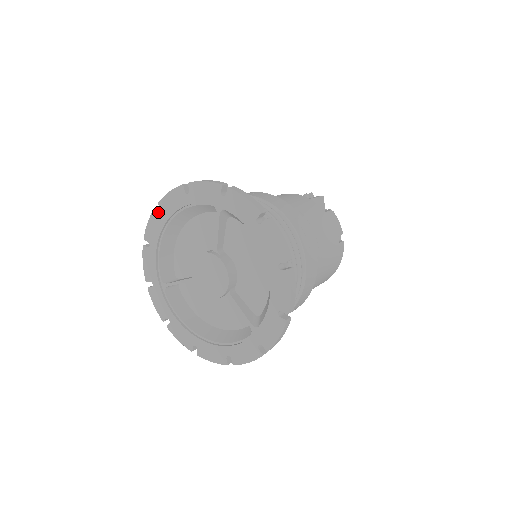
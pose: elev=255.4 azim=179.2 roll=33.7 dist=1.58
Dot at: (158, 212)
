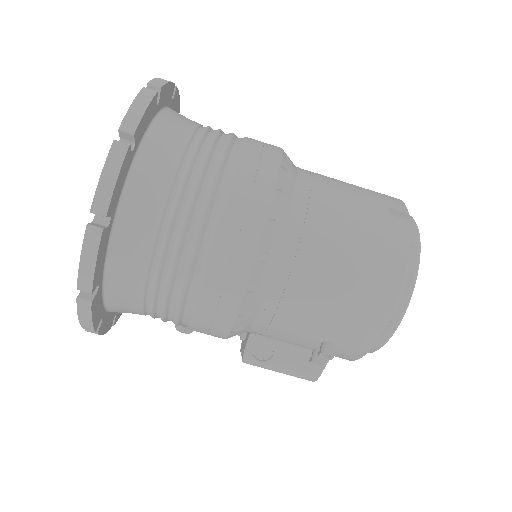
Dot at: occluded
